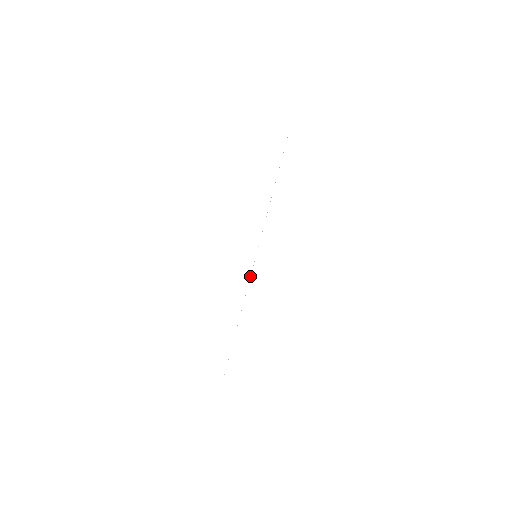
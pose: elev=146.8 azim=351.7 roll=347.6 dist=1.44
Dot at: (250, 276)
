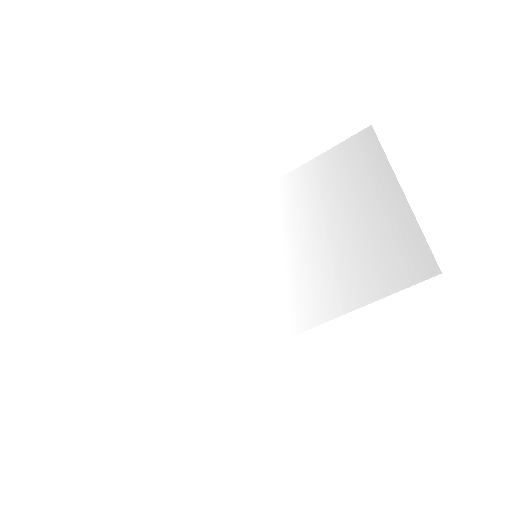
Dot at: (312, 322)
